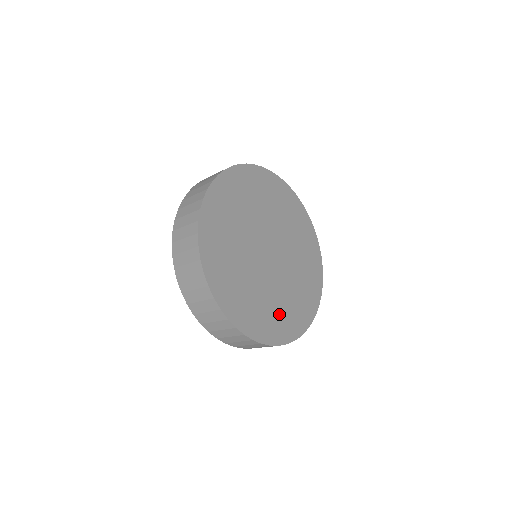
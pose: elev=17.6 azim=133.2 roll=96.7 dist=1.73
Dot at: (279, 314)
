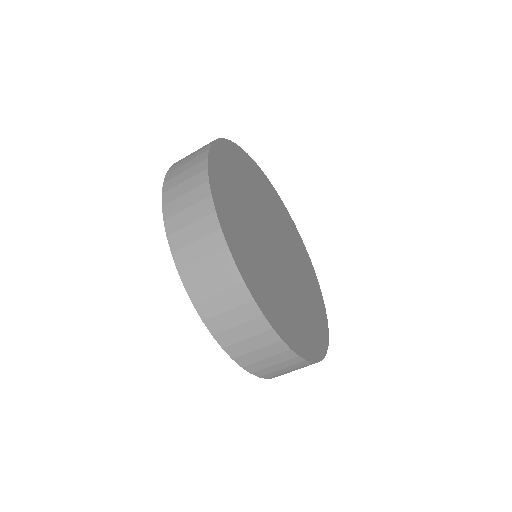
Dot at: (251, 256)
